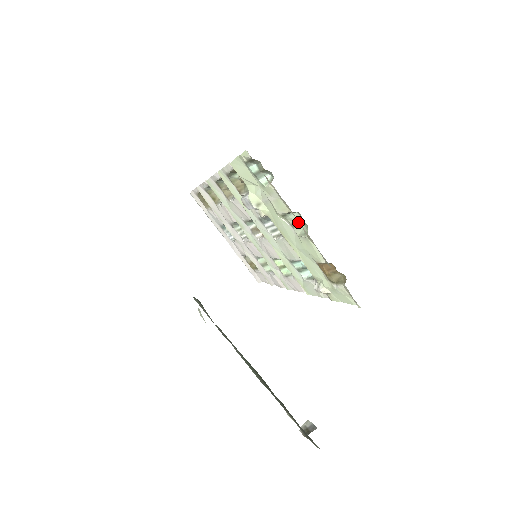
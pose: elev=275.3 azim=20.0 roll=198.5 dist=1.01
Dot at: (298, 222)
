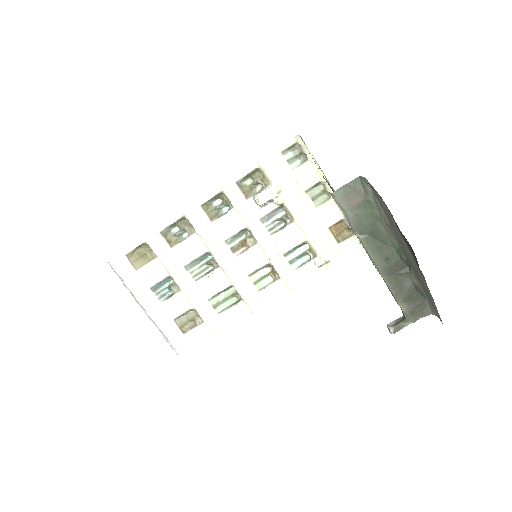
Dot at: (317, 195)
